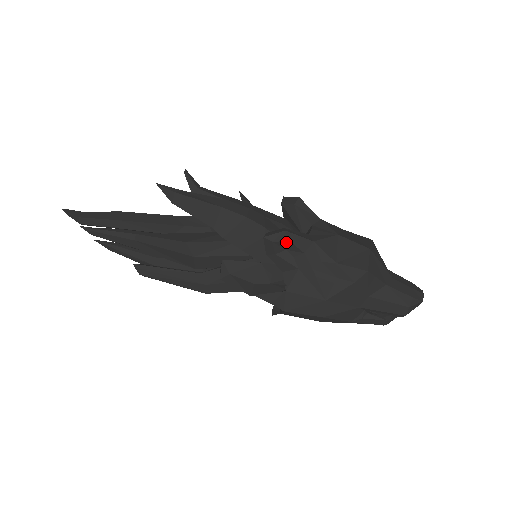
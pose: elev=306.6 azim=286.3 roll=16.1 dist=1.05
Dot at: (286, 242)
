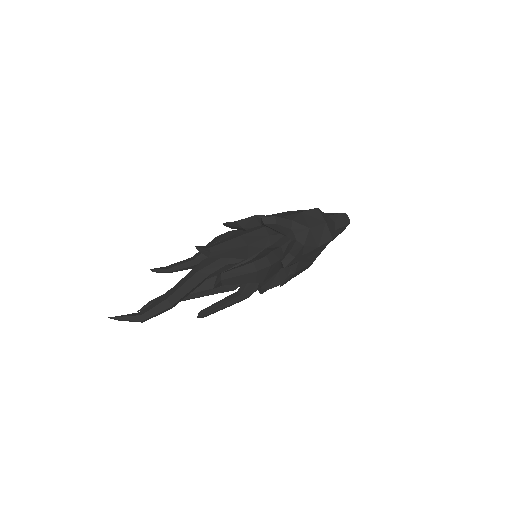
Dot at: occluded
